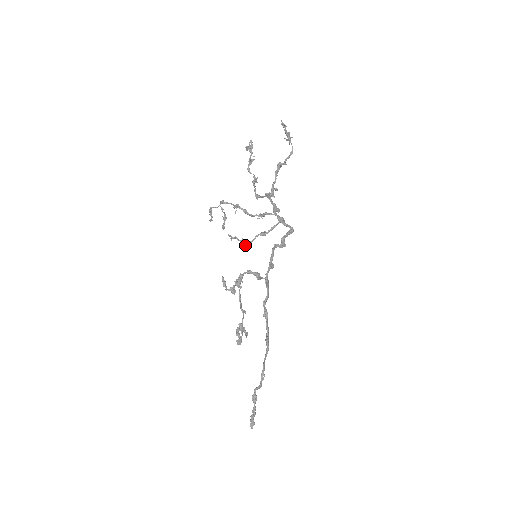
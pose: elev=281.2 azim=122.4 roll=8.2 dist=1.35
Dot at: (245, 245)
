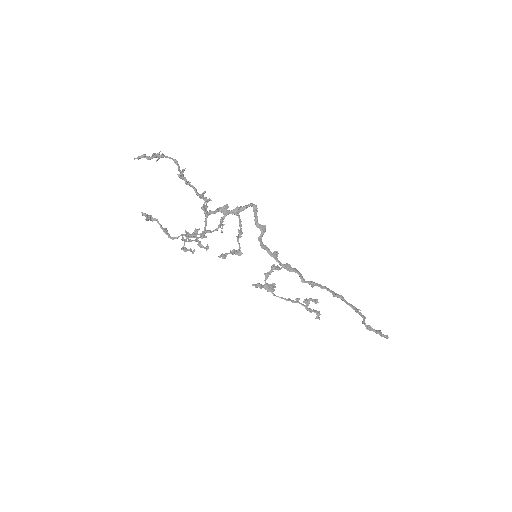
Dot at: occluded
